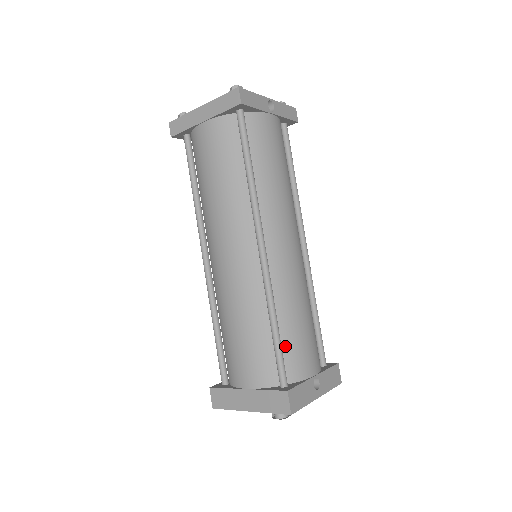
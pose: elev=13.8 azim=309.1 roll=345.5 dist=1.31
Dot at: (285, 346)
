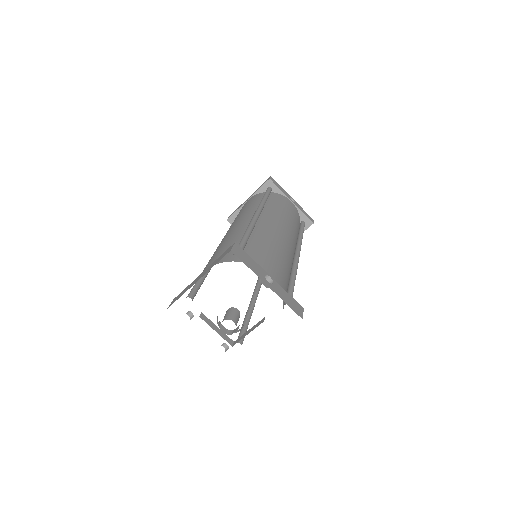
Dot at: (250, 249)
